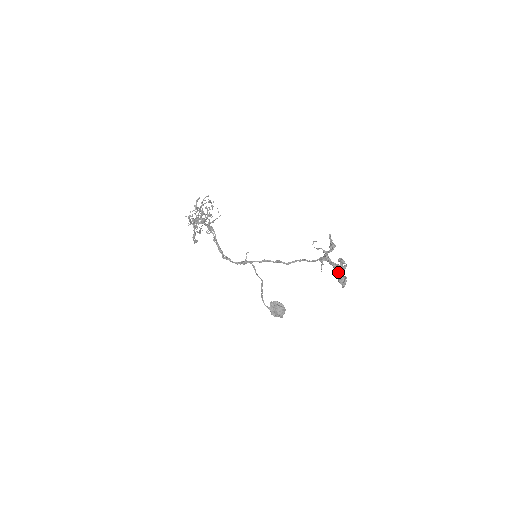
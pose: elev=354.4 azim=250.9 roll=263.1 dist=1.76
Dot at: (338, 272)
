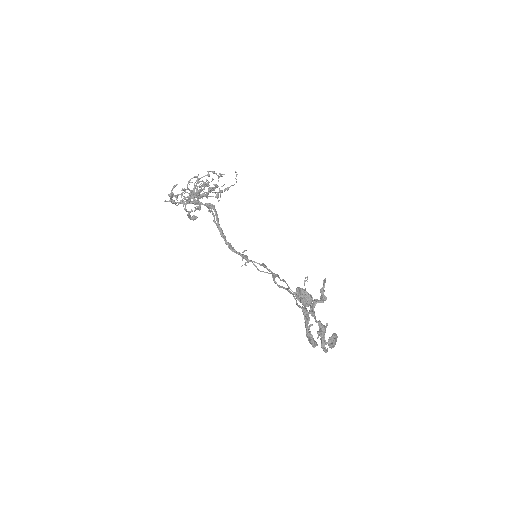
Dot at: (321, 334)
